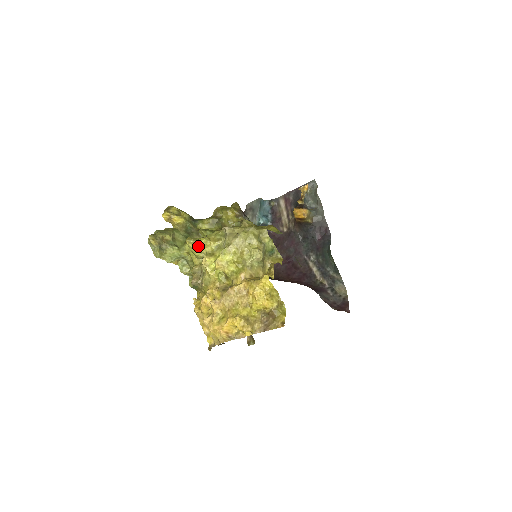
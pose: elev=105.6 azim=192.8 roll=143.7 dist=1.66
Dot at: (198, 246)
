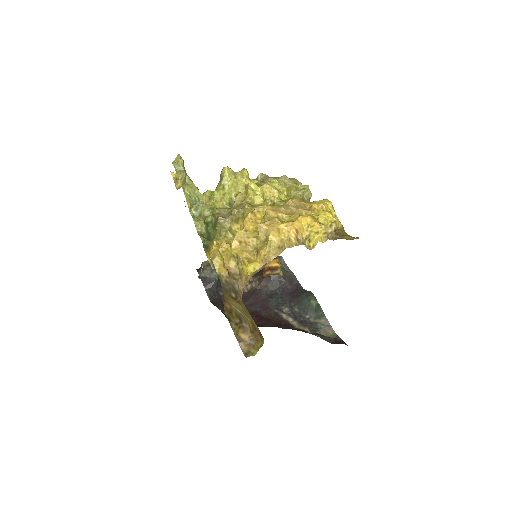
Dot at: (236, 178)
